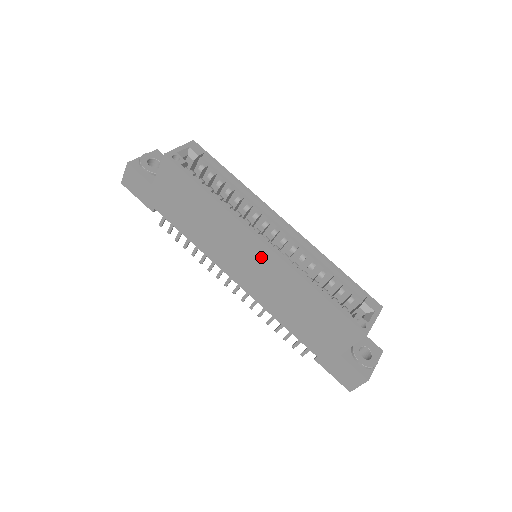
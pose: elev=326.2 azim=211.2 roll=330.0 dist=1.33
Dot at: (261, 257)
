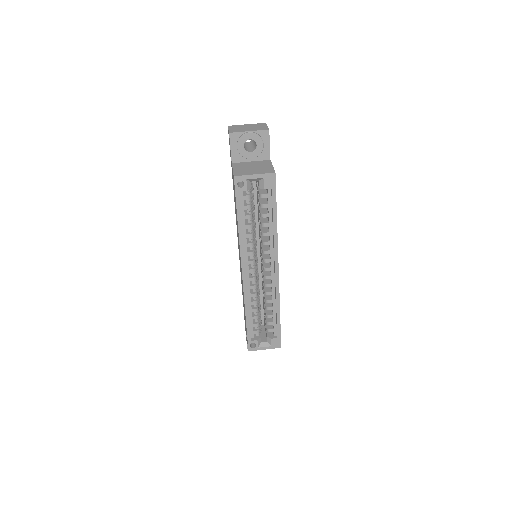
Dot at: (241, 272)
